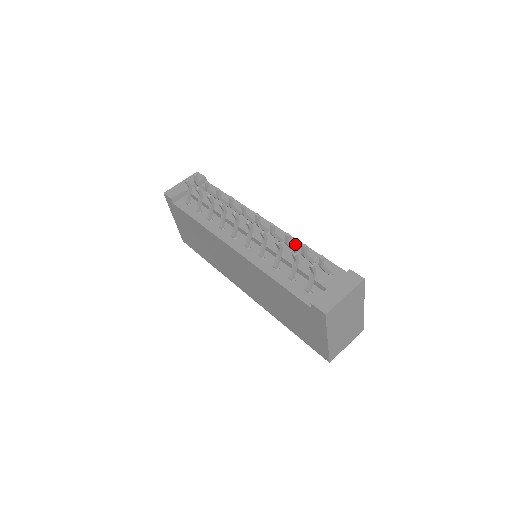
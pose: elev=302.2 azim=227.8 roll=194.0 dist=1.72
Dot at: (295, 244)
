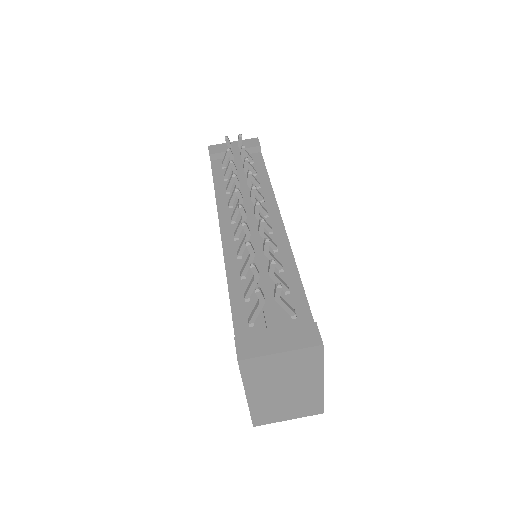
Dot at: (287, 259)
